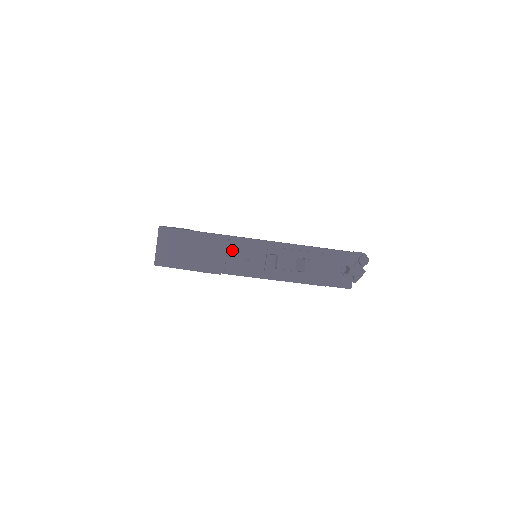
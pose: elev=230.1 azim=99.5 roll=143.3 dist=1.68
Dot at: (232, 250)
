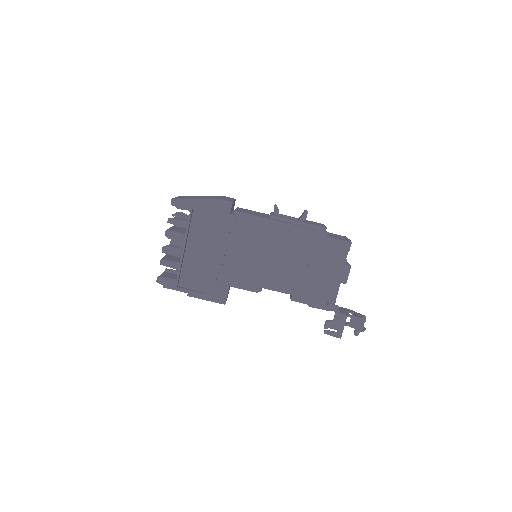
Dot at: (240, 209)
